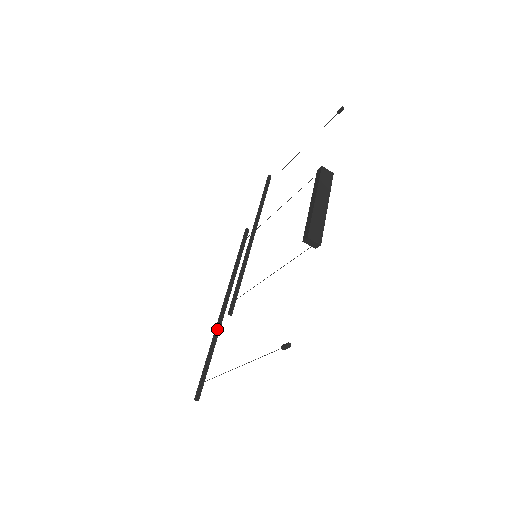
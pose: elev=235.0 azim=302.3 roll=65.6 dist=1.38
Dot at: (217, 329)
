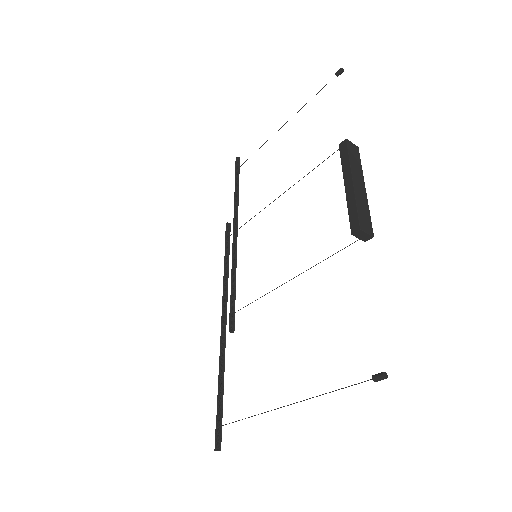
Dot at: (222, 353)
